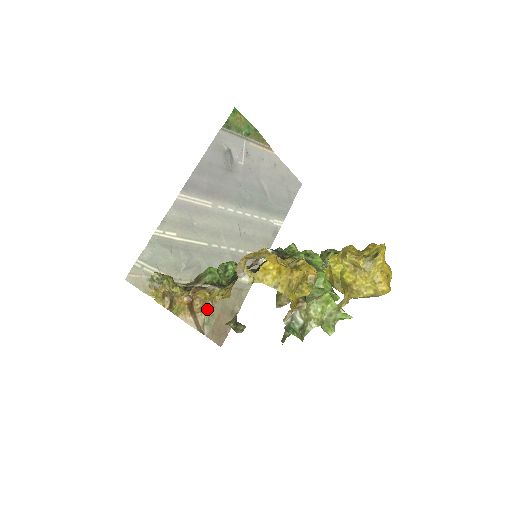
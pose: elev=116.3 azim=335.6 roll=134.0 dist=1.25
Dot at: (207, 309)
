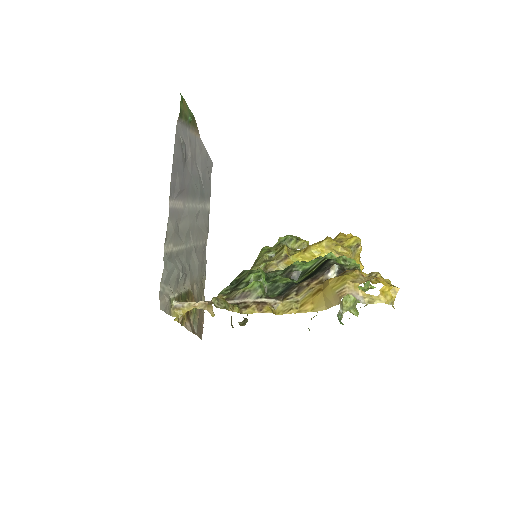
Dot at: (193, 309)
